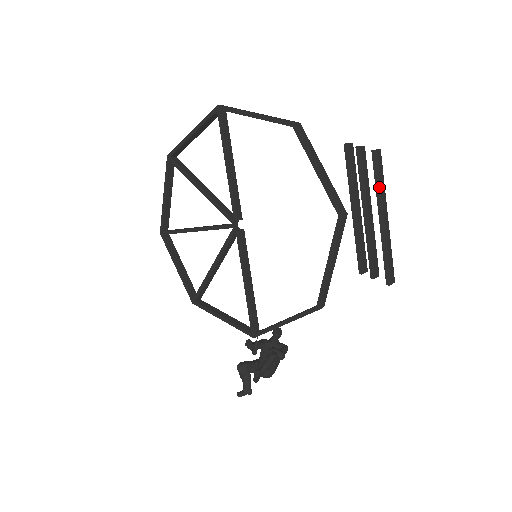
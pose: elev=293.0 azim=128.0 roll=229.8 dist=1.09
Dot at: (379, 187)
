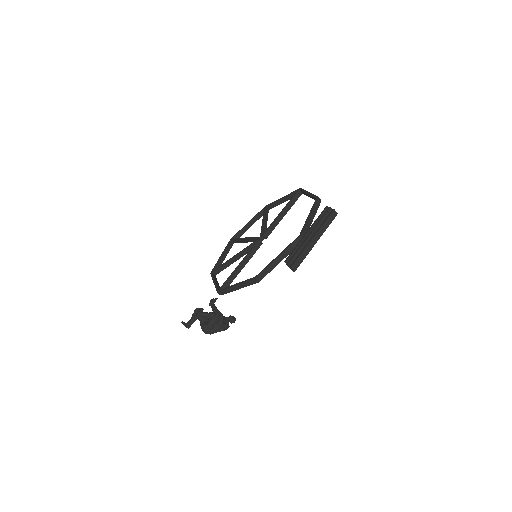
Dot at: (323, 224)
